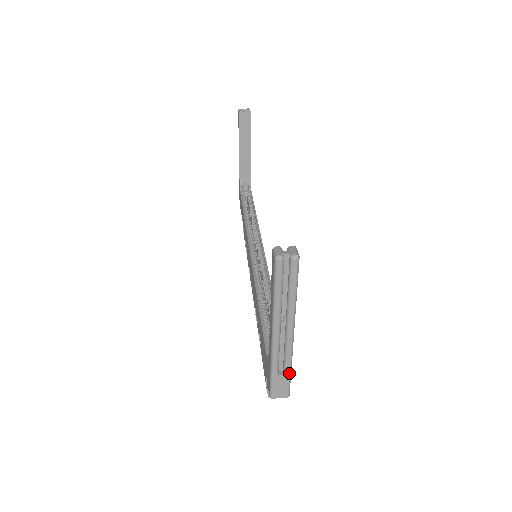
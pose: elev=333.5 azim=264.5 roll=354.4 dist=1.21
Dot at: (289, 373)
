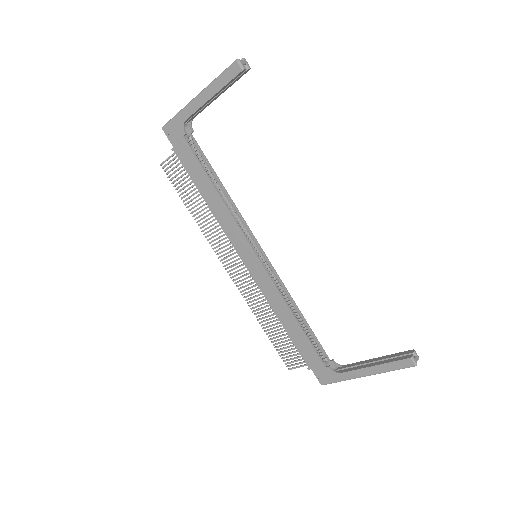
Dot at: occluded
